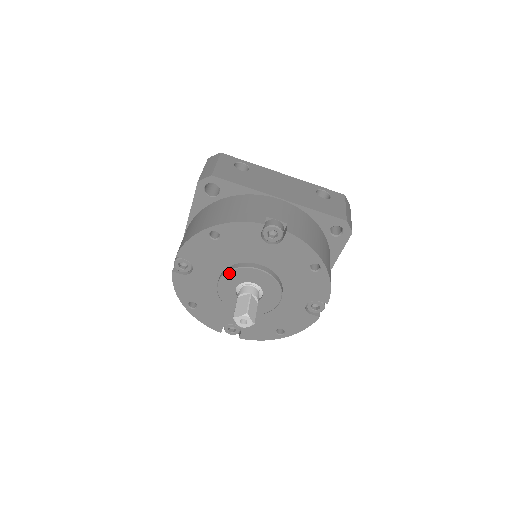
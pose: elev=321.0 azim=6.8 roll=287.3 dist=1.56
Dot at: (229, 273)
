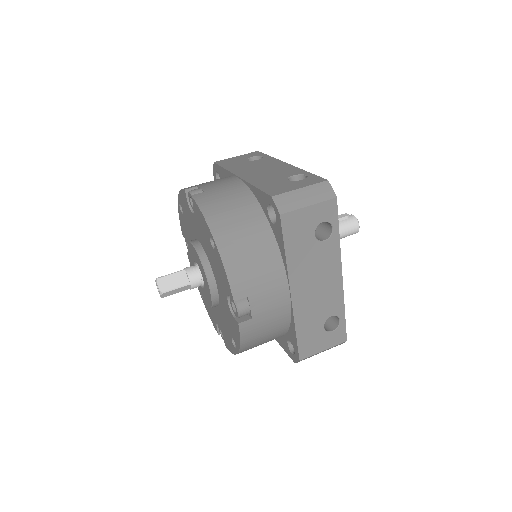
Dot at: (199, 257)
